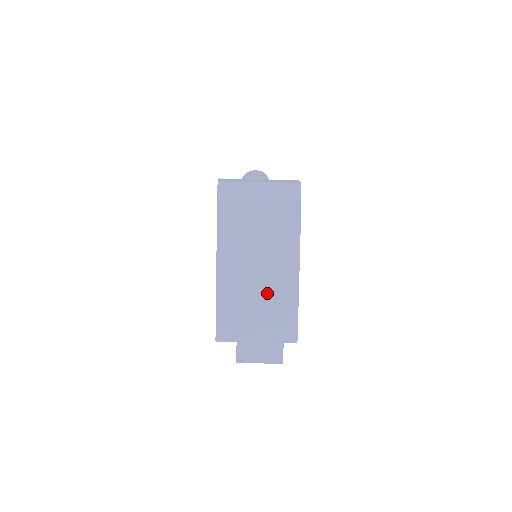
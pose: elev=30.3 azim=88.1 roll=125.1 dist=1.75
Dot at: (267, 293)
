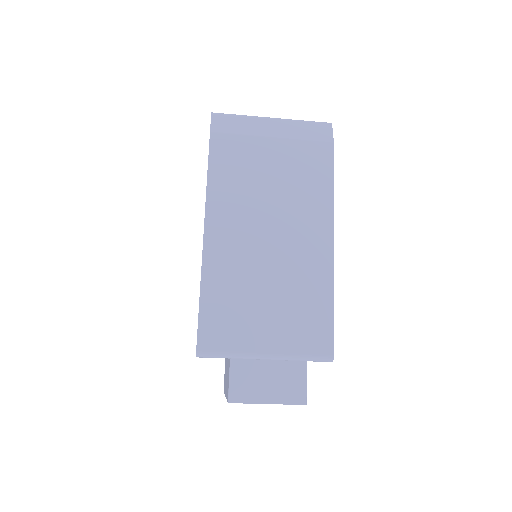
Dot at: (284, 275)
